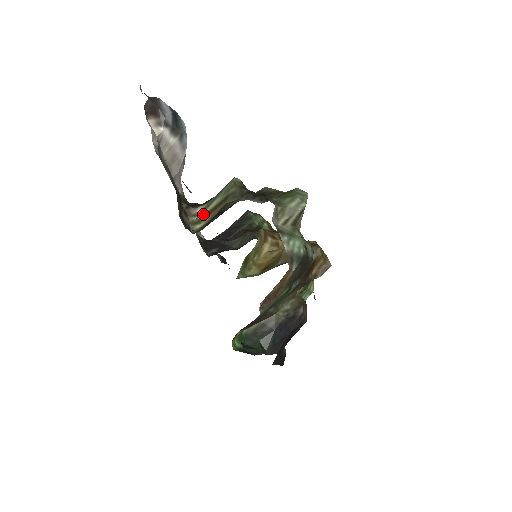
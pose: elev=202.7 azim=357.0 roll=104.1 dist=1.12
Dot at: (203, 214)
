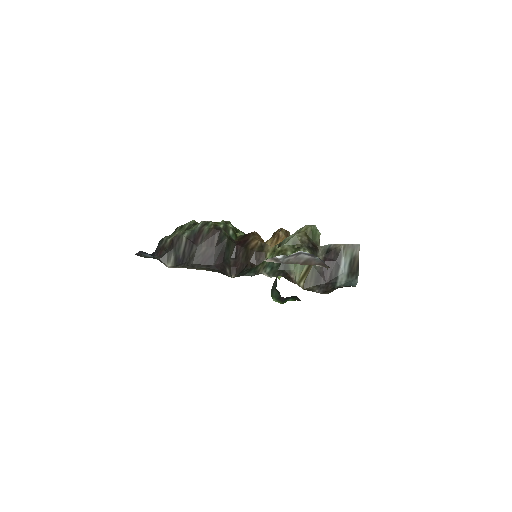
Dot at: (301, 277)
